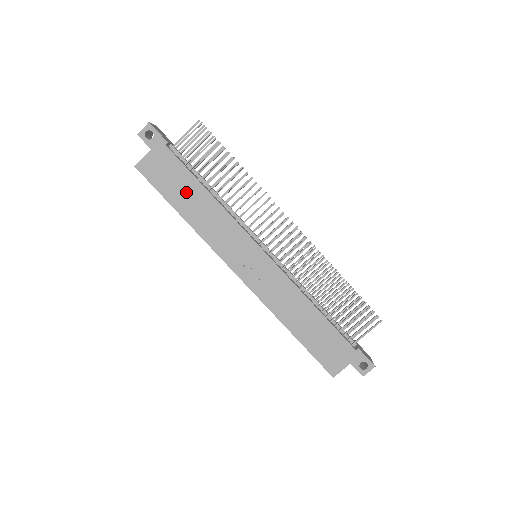
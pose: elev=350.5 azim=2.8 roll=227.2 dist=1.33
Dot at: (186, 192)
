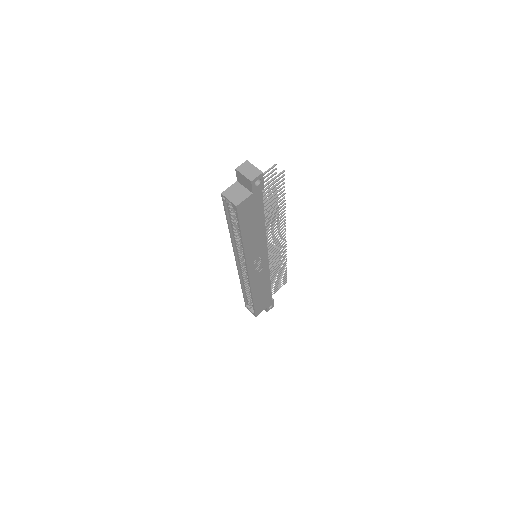
Dot at: (254, 224)
